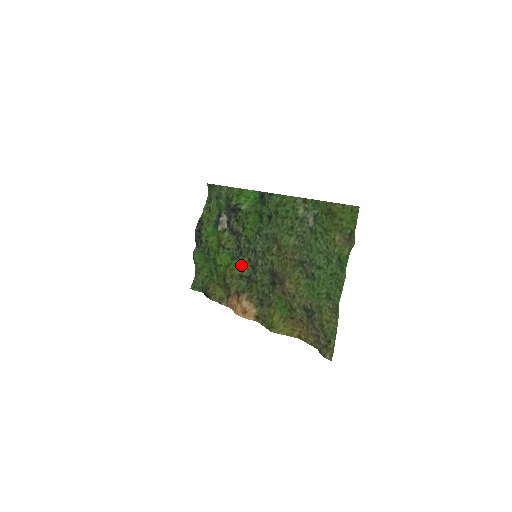
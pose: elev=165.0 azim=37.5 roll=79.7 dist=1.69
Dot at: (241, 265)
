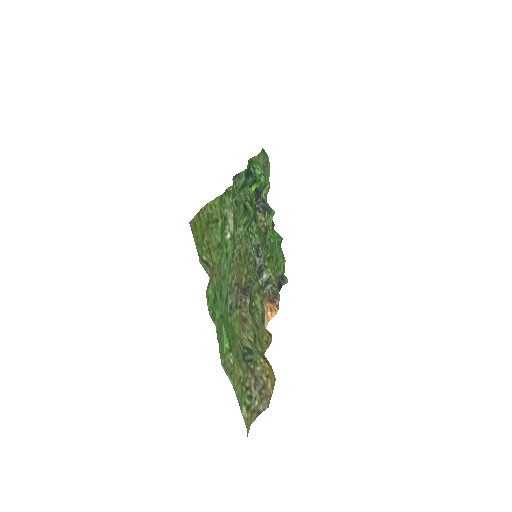
Dot at: occluded
